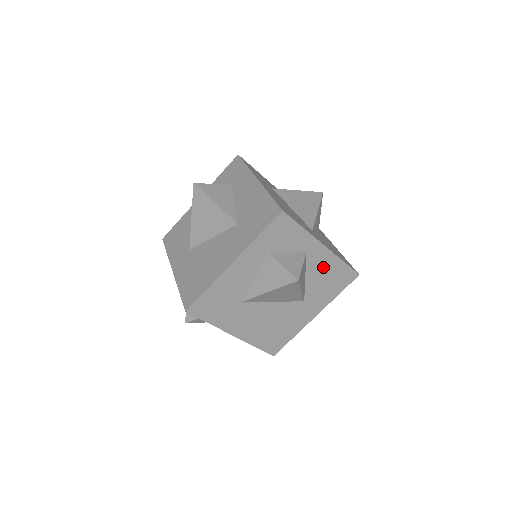
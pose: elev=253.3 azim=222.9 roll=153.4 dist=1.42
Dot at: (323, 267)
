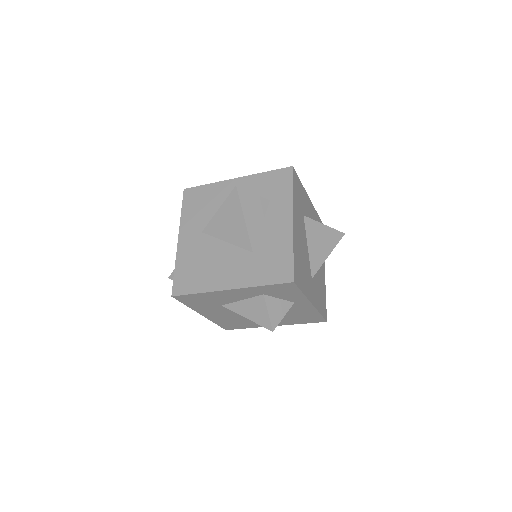
Dot at: (301, 311)
